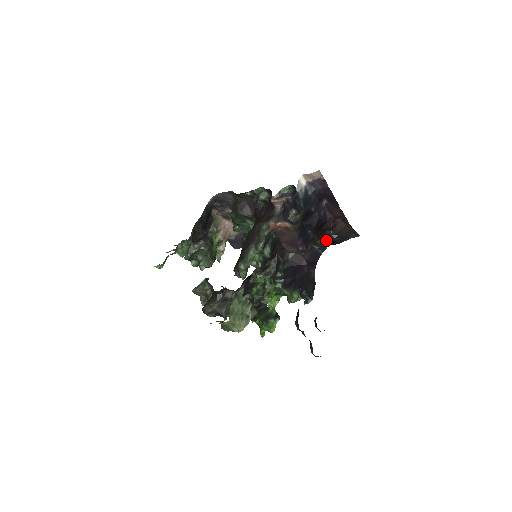
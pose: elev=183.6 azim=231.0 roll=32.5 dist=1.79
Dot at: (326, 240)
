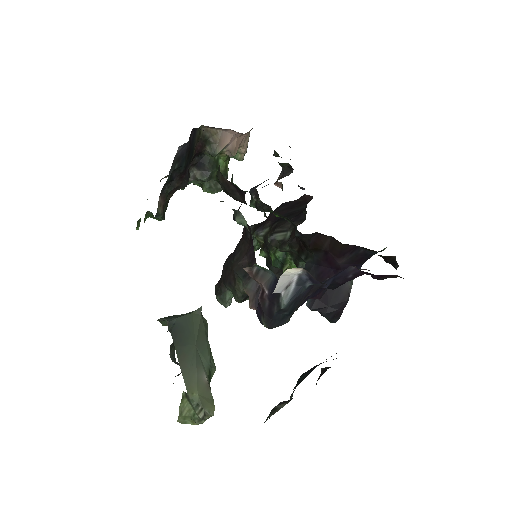
Dot at: occluded
